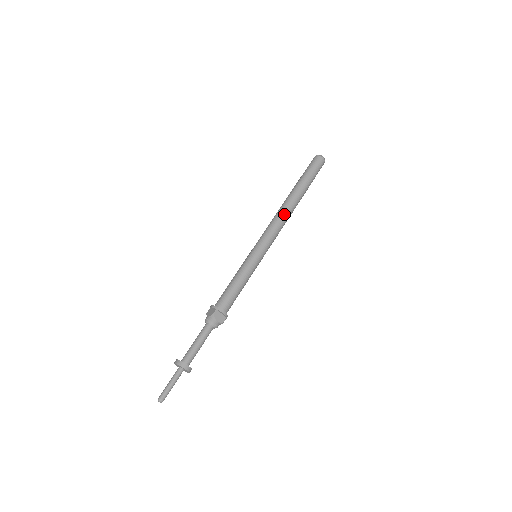
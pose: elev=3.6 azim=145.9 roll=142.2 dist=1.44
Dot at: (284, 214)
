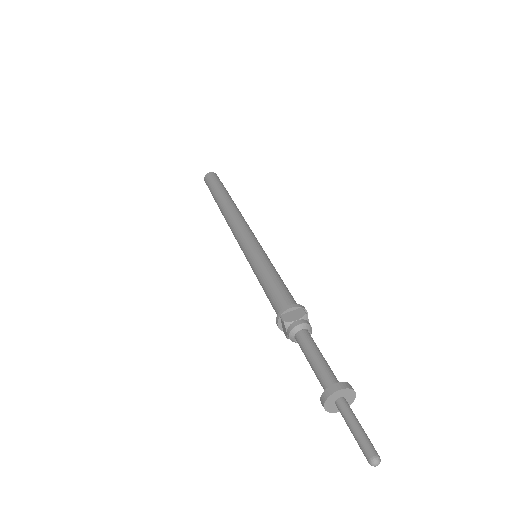
Dot at: (231, 215)
